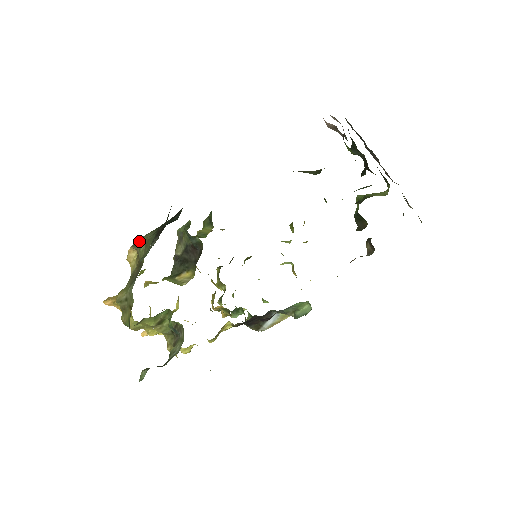
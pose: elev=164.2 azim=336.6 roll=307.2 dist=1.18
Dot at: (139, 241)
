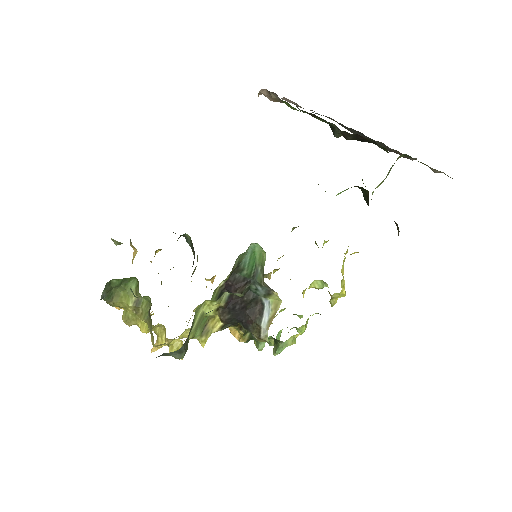
Dot at: occluded
